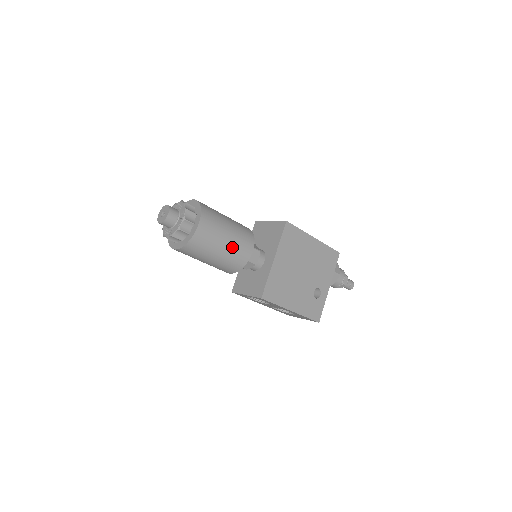
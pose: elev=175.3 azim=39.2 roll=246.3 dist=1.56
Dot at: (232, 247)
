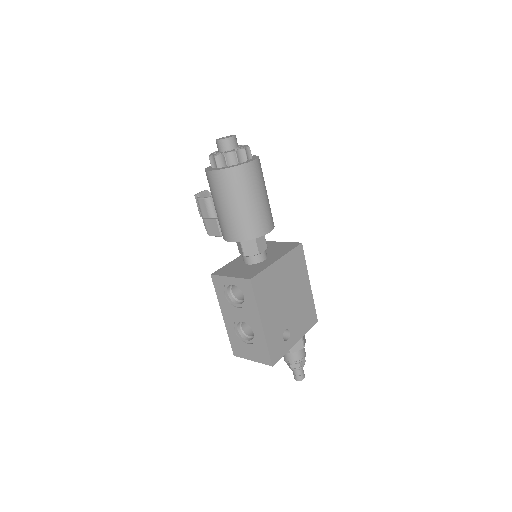
Dot at: (260, 209)
